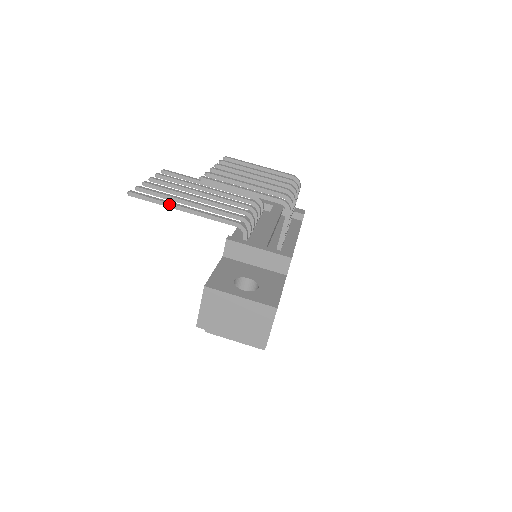
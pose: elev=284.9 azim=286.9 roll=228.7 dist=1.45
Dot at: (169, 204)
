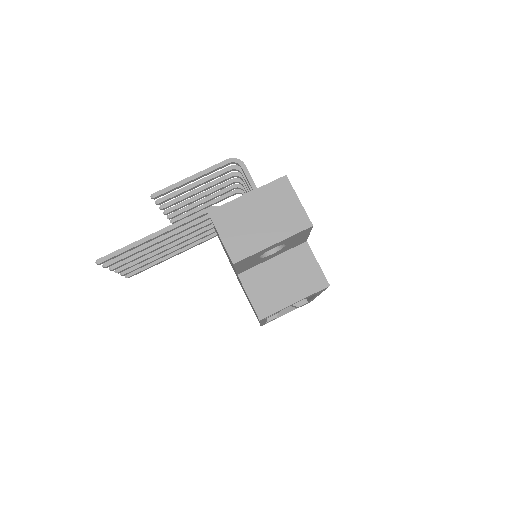
Dot at: (140, 241)
